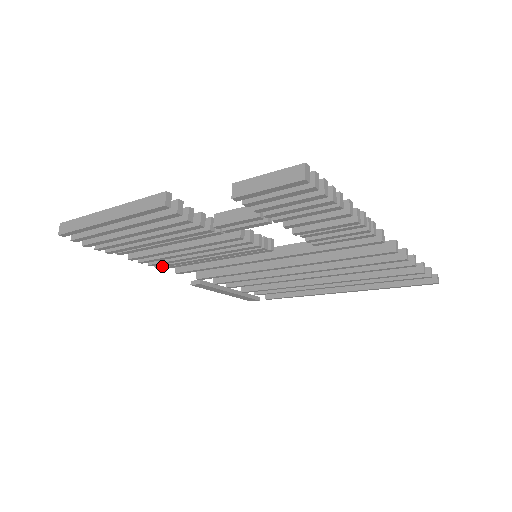
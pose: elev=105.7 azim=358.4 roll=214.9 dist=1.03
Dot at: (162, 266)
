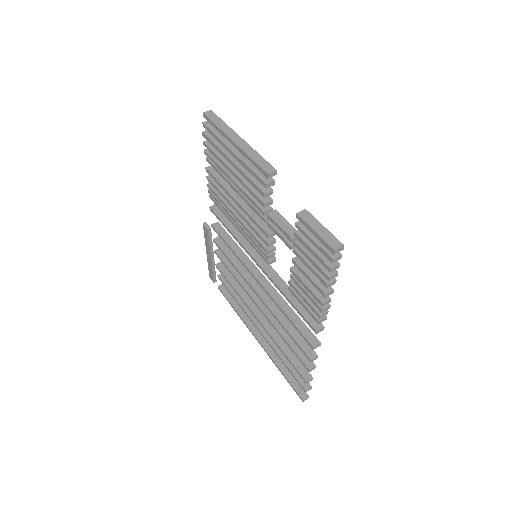
Dot at: (212, 194)
